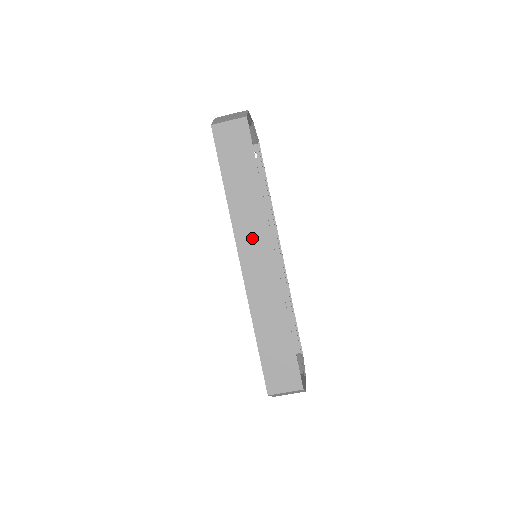
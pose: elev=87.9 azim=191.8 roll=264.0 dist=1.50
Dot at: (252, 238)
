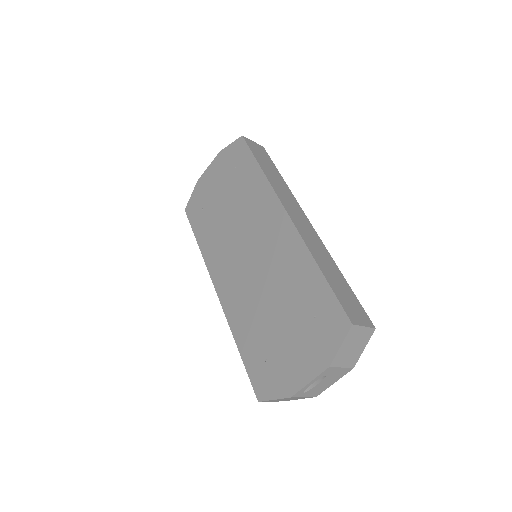
Dot at: (290, 204)
